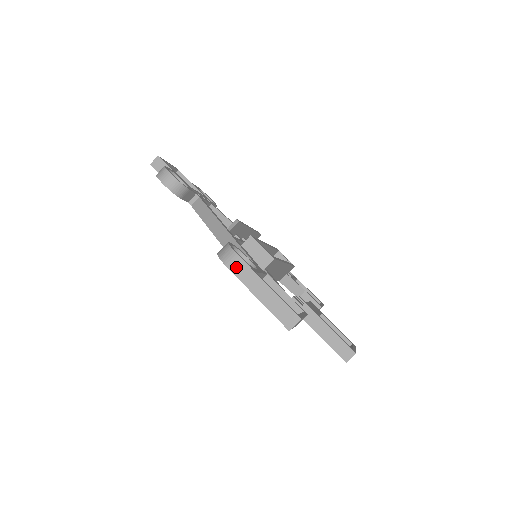
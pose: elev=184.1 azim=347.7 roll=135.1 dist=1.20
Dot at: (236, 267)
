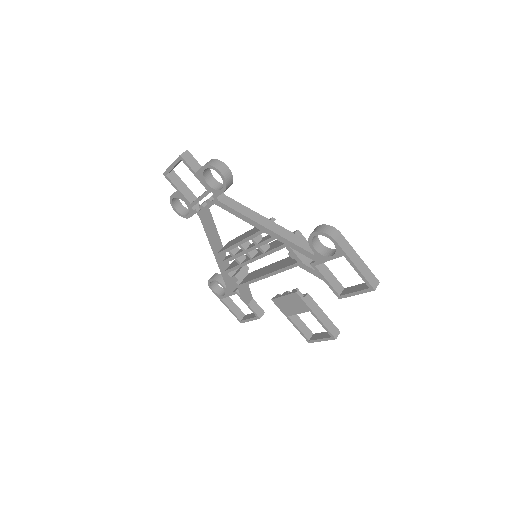
Dot at: (341, 241)
